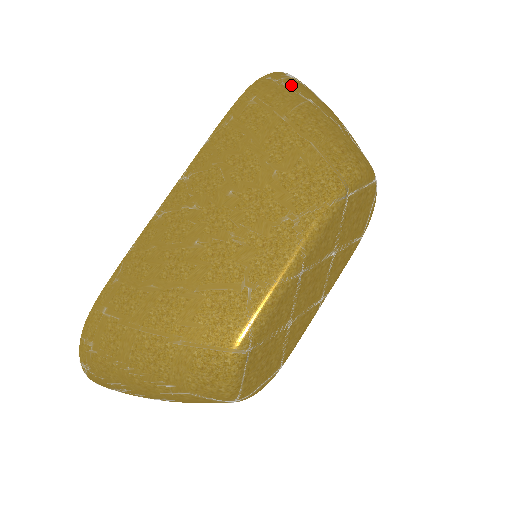
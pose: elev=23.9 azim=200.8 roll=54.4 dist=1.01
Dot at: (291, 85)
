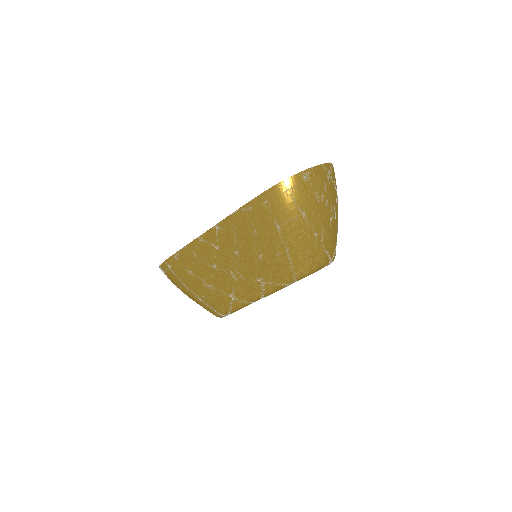
Dot at: (297, 196)
